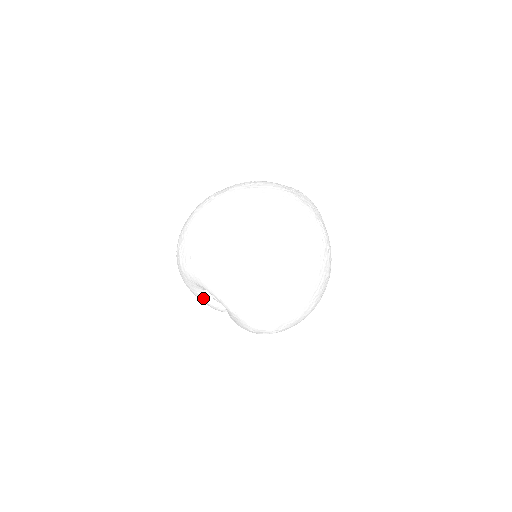
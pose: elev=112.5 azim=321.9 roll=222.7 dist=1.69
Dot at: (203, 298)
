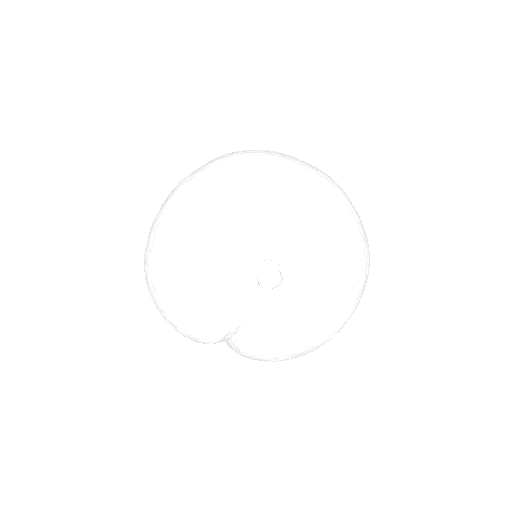
Dot at: (233, 286)
